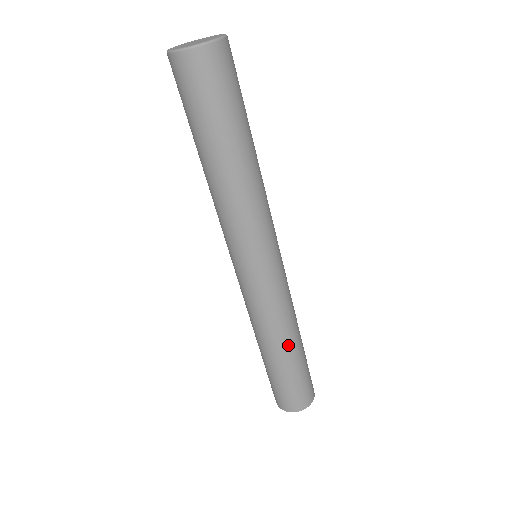
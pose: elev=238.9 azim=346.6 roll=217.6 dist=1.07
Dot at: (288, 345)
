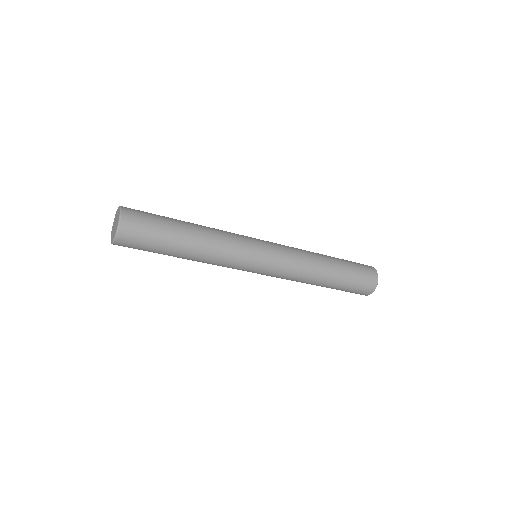
Dot at: (325, 267)
